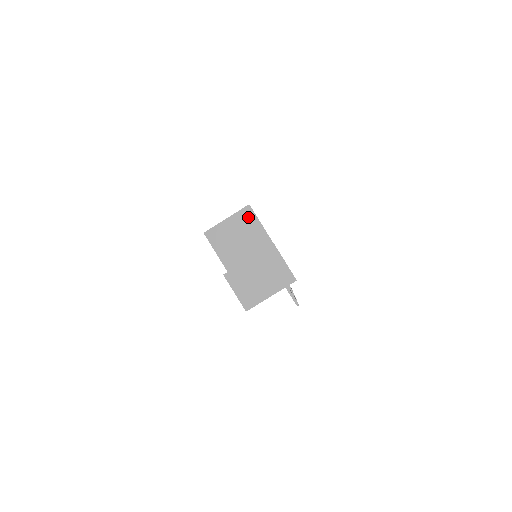
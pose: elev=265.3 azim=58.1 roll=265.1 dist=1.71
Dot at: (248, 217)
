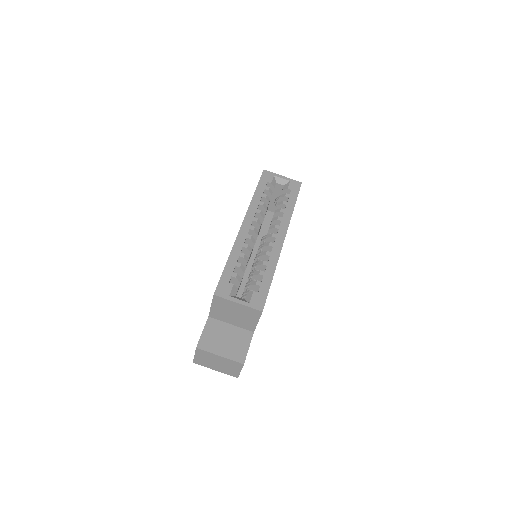
Dot at: (254, 314)
